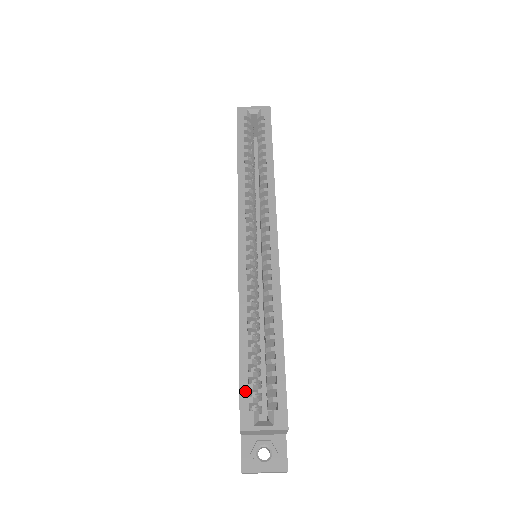
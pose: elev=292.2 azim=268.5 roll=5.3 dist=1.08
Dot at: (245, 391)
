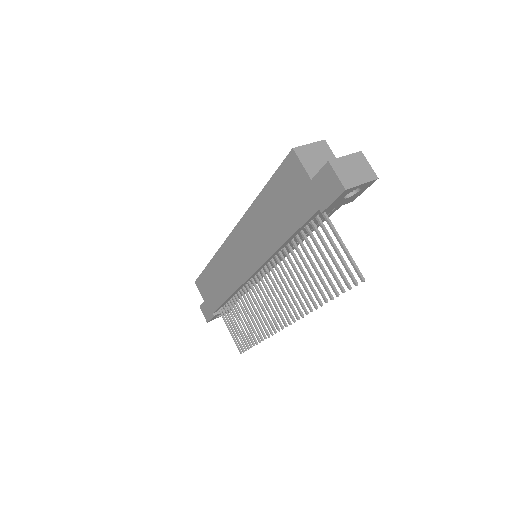
Dot at: (282, 166)
